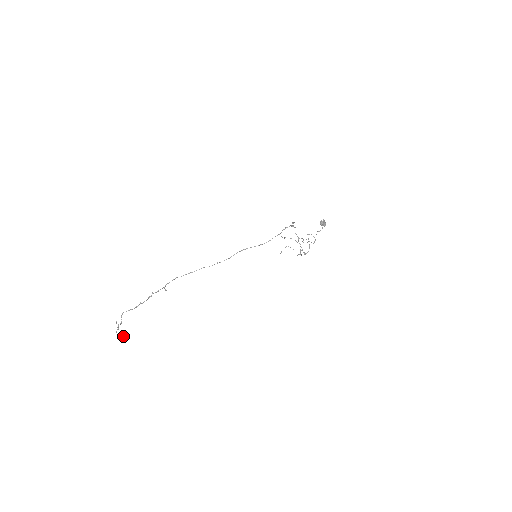
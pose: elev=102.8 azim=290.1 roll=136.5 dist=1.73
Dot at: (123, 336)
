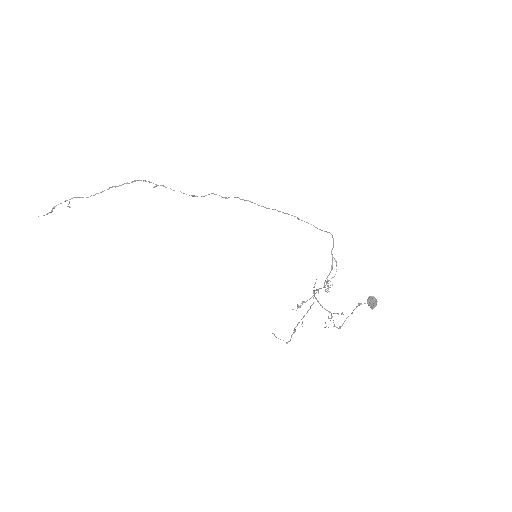
Dot at: occluded
